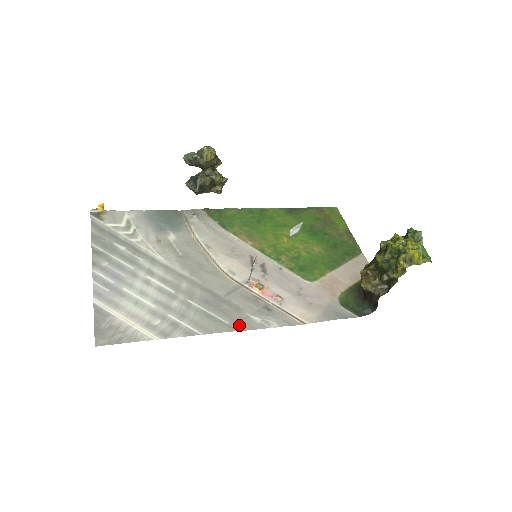
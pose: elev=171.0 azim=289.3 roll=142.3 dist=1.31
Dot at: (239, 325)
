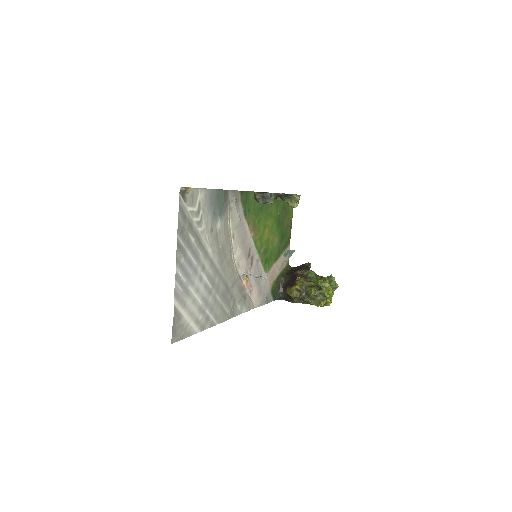
Dot at: (232, 314)
